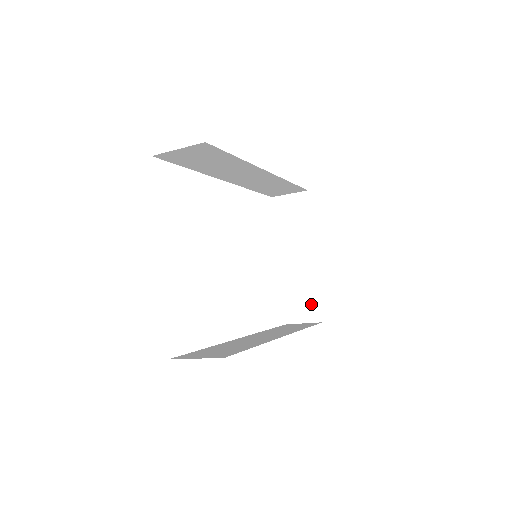
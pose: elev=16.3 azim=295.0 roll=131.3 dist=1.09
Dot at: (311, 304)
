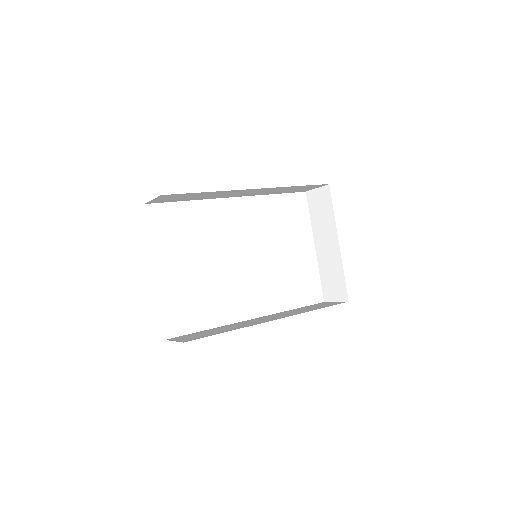
Dot at: (340, 285)
